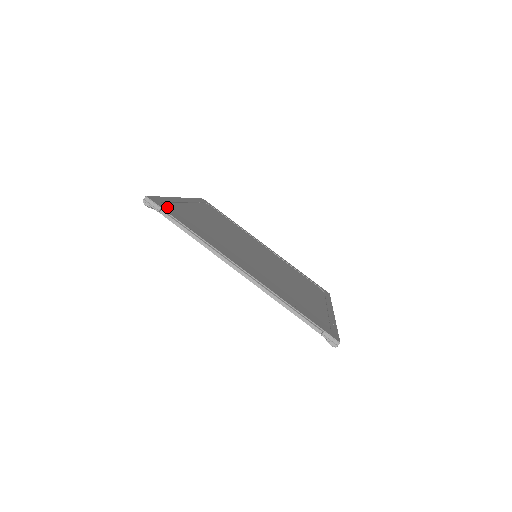
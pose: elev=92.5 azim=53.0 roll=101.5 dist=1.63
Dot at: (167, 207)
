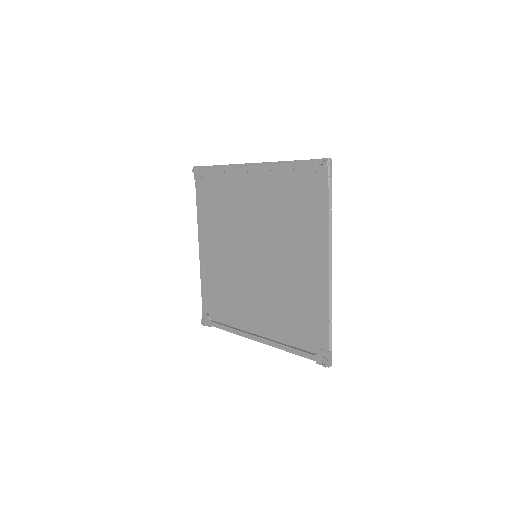
Dot at: (315, 176)
